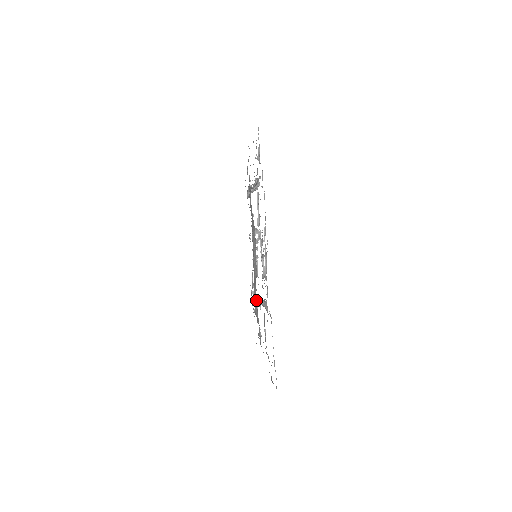
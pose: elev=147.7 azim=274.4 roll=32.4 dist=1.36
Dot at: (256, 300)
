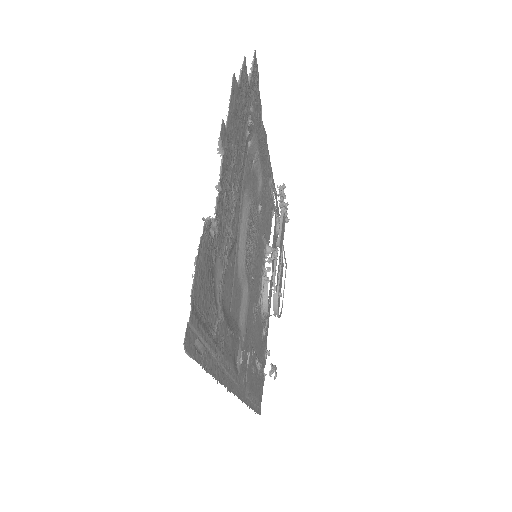
Dot at: (246, 314)
